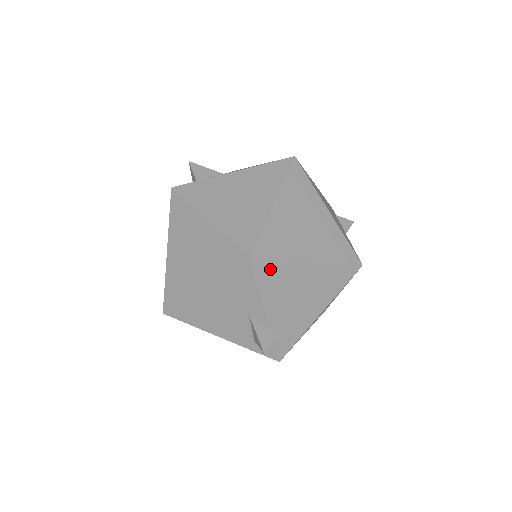
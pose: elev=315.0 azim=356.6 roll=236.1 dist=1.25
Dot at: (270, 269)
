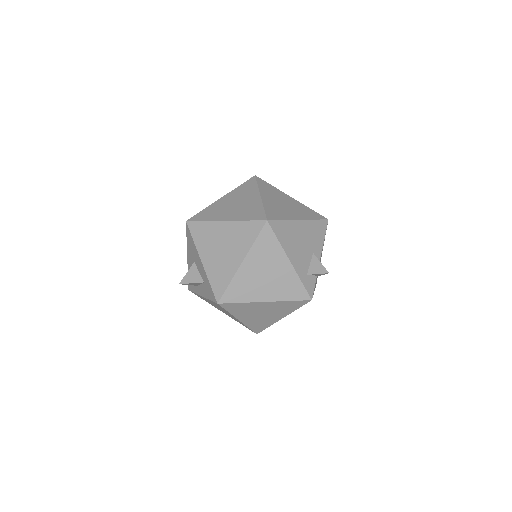
Dot at: occluded
